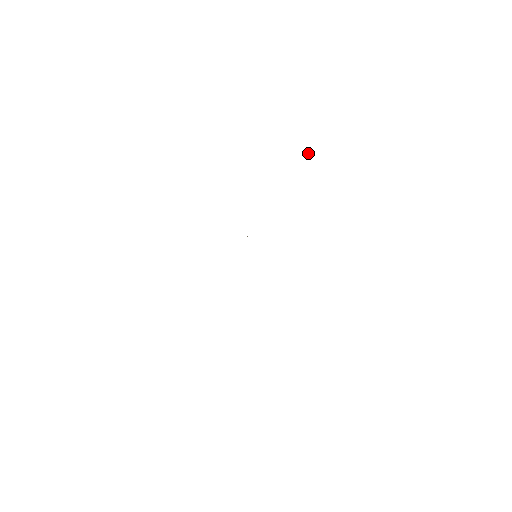
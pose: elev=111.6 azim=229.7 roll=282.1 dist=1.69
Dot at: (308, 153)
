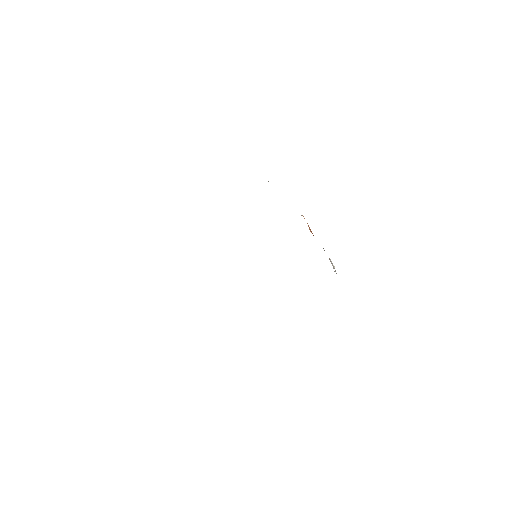
Dot at: (334, 266)
